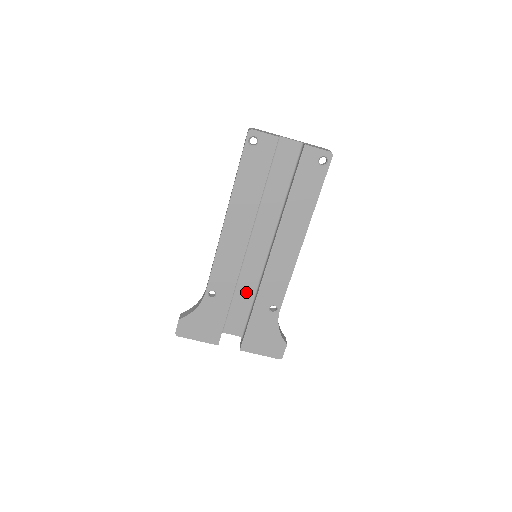
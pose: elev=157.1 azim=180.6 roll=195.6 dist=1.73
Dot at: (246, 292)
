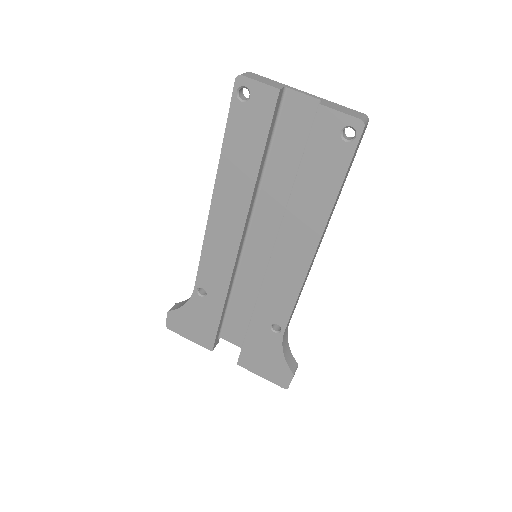
Dot at: (246, 298)
